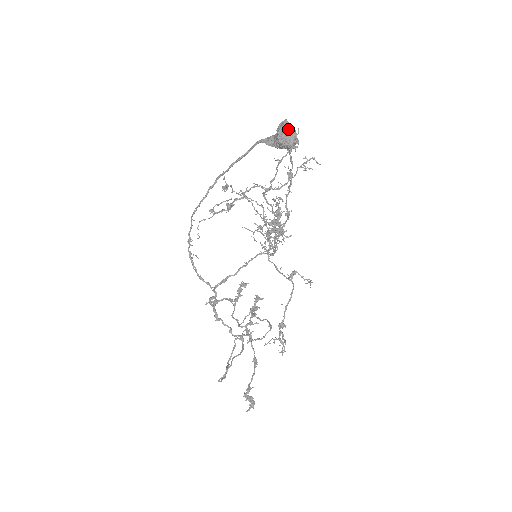
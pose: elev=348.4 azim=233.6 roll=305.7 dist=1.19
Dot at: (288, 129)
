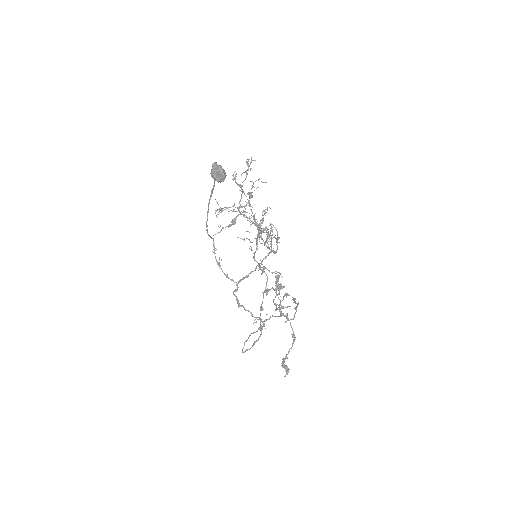
Dot at: (214, 170)
